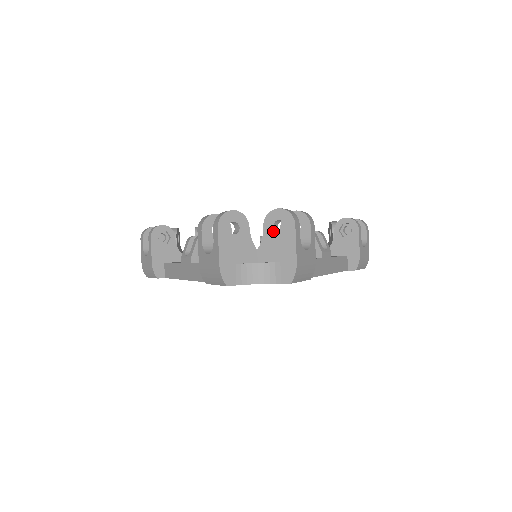
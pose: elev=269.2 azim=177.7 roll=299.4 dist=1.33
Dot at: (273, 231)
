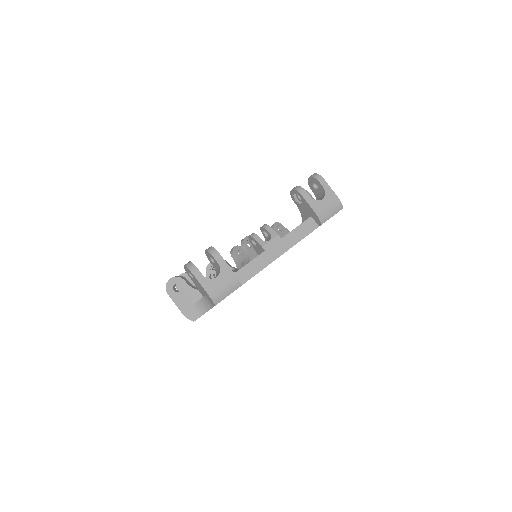
Dot at: (192, 279)
